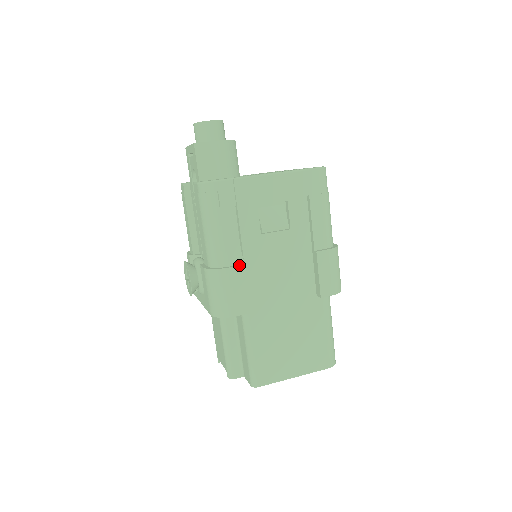
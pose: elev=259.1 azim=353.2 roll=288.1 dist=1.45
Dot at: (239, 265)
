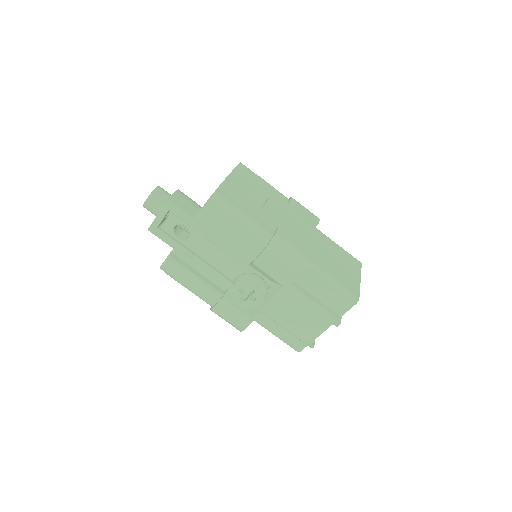
Dot at: (277, 229)
